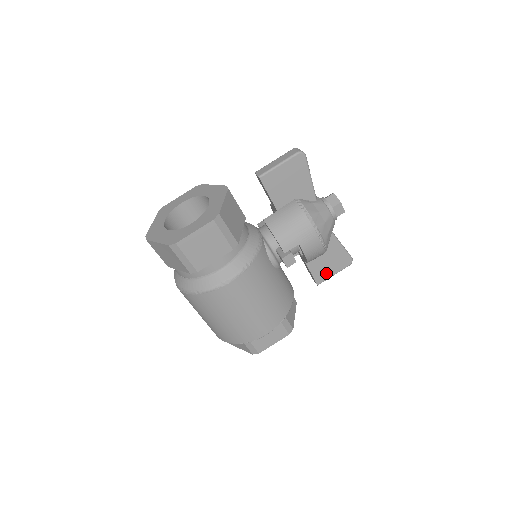
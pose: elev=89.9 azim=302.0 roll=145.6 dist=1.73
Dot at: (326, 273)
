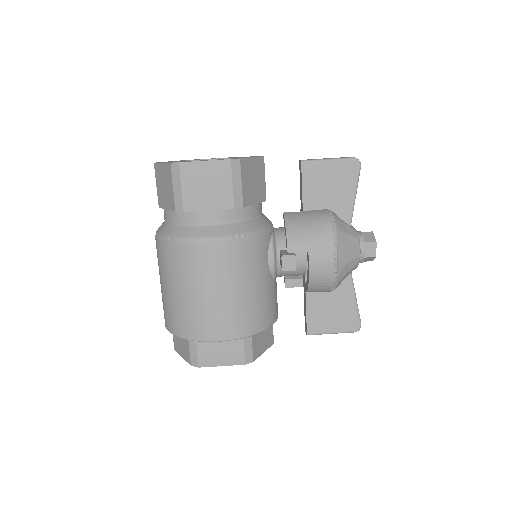
Dot at: (323, 325)
